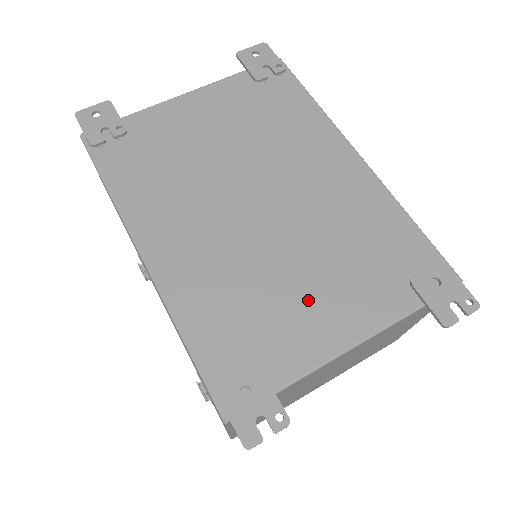
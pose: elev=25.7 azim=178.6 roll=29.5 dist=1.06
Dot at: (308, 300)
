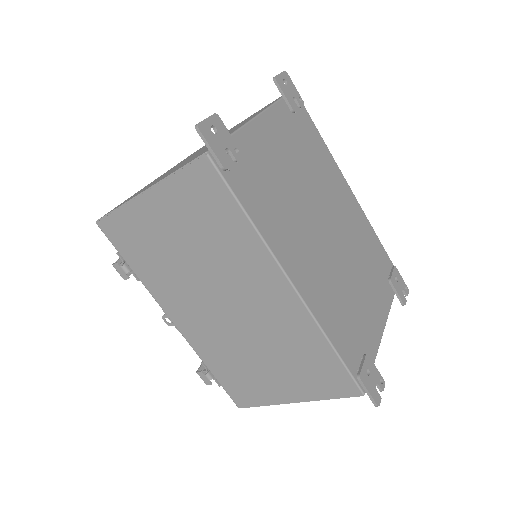
Dot at: (365, 301)
